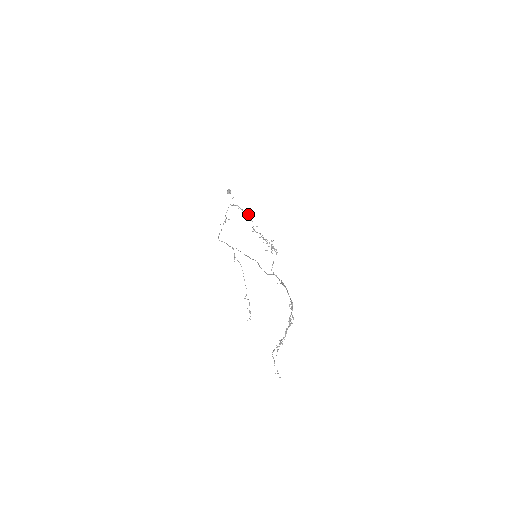
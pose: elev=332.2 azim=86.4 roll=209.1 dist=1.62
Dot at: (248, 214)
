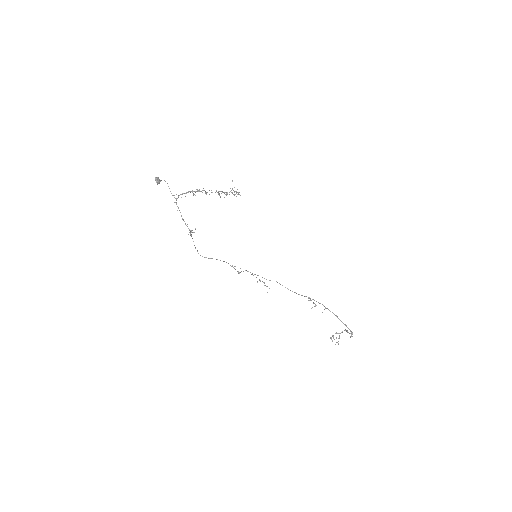
Dot at: (197, 190)
